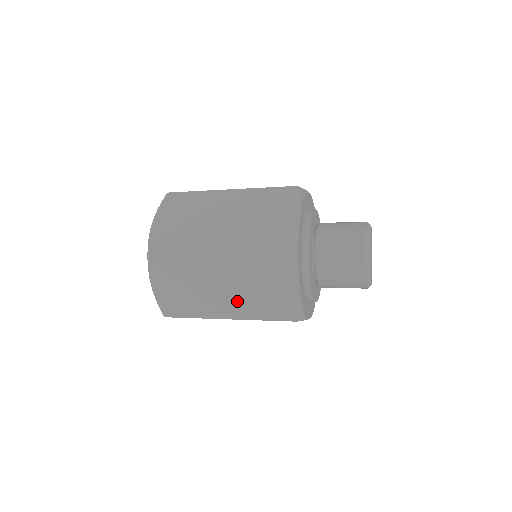
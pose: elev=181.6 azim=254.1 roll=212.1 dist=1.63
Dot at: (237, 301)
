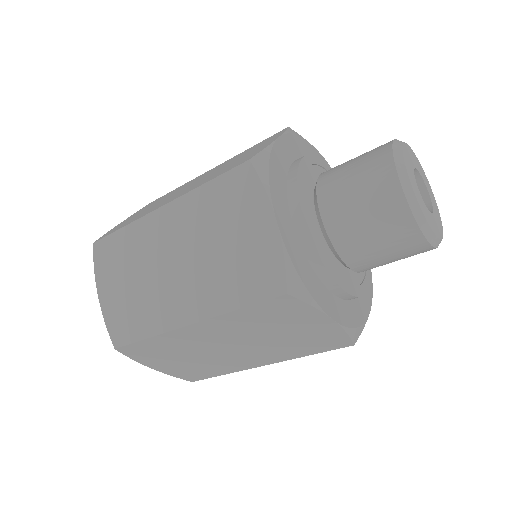
Dot at: (196, 284)
